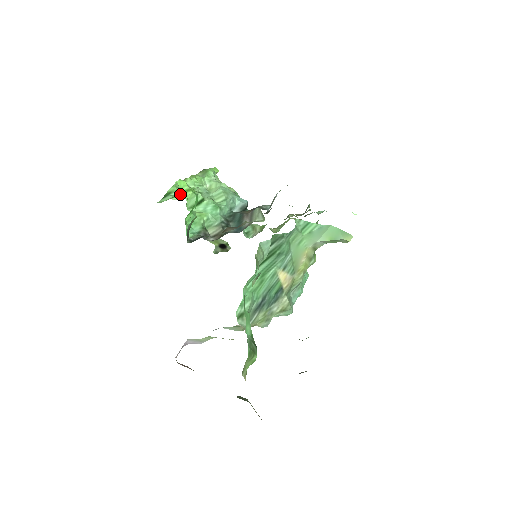
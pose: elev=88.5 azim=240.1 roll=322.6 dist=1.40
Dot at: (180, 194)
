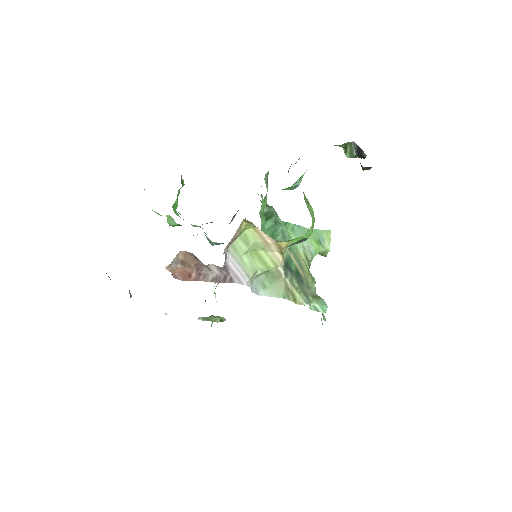
Dot at: occluded
